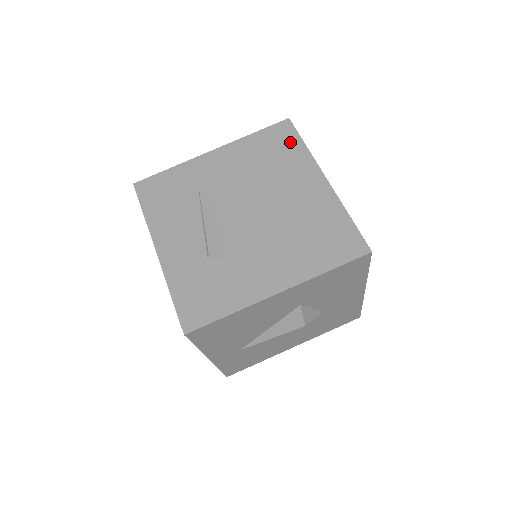
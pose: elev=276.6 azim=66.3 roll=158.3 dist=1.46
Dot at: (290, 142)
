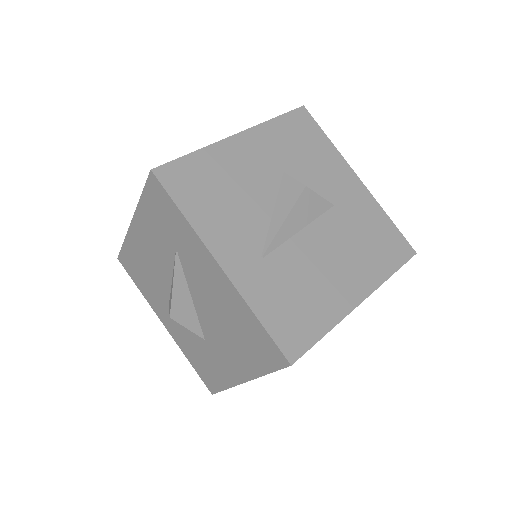
Dot at: occluded
